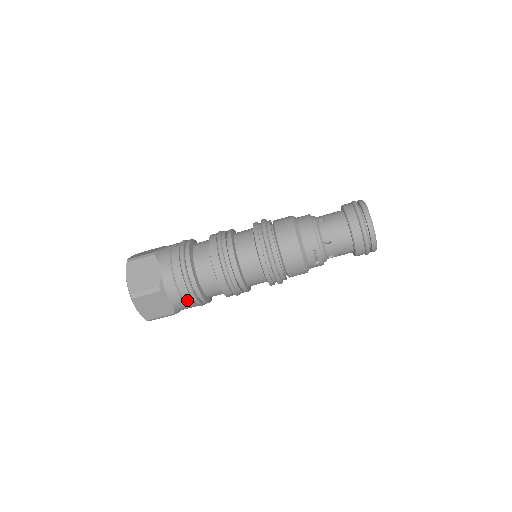
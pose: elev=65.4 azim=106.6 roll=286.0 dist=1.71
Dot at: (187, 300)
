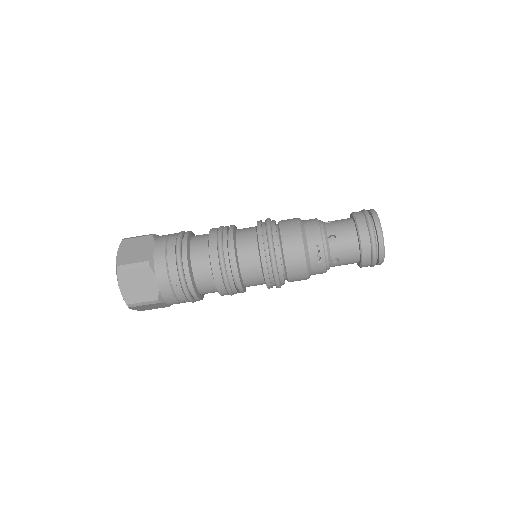
Dot at: (175, 283)
